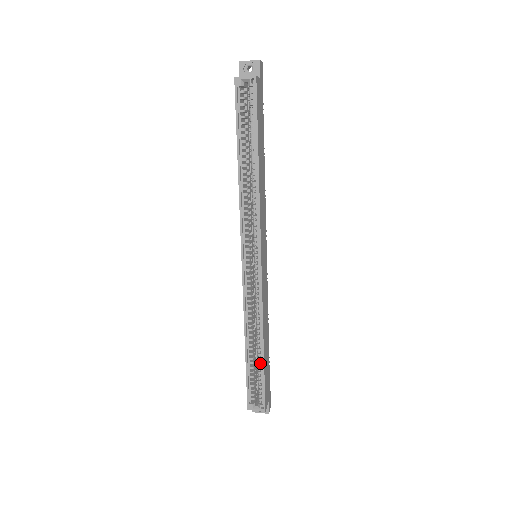
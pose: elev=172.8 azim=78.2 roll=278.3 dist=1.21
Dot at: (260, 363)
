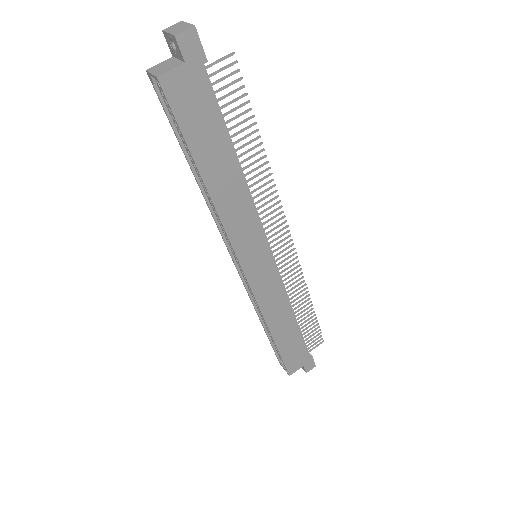
Dot at: (276, 343)
